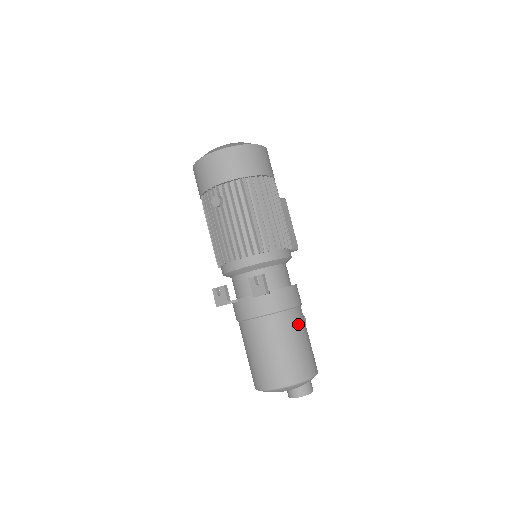
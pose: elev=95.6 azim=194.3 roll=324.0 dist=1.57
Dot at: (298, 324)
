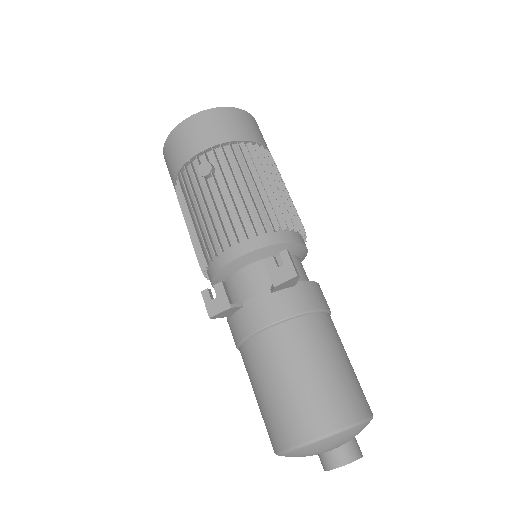
Dot at: (336, 335)
